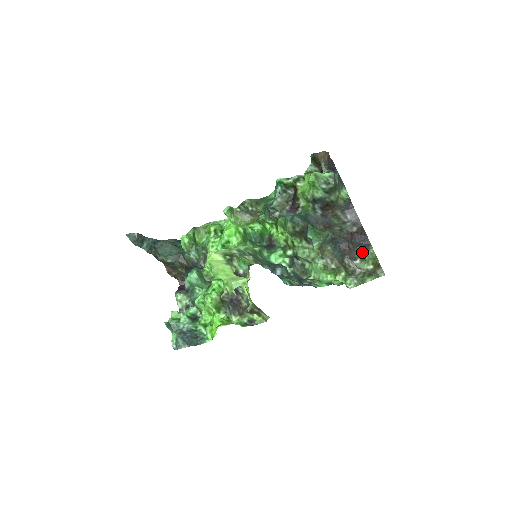
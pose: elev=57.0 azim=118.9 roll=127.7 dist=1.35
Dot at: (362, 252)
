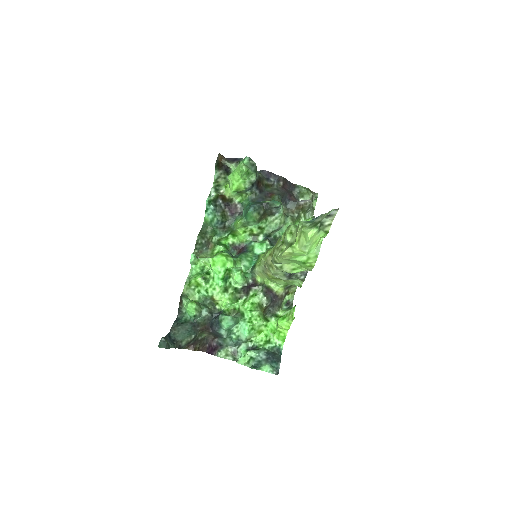
Dot at: (298, 192)
